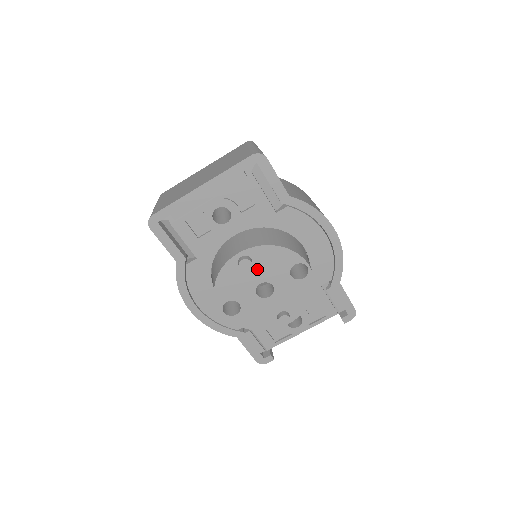
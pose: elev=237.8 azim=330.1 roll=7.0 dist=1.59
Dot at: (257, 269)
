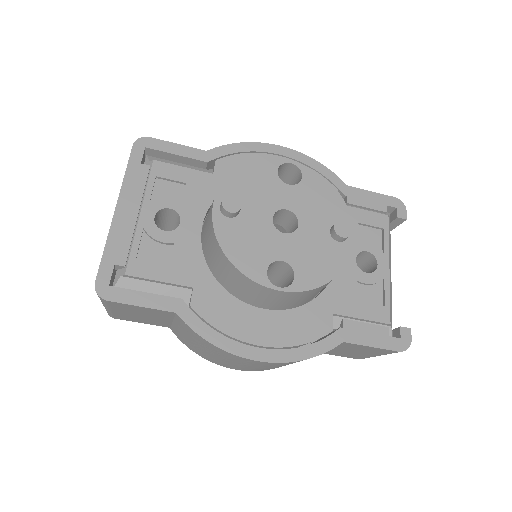
Dot at: (250, 206)
